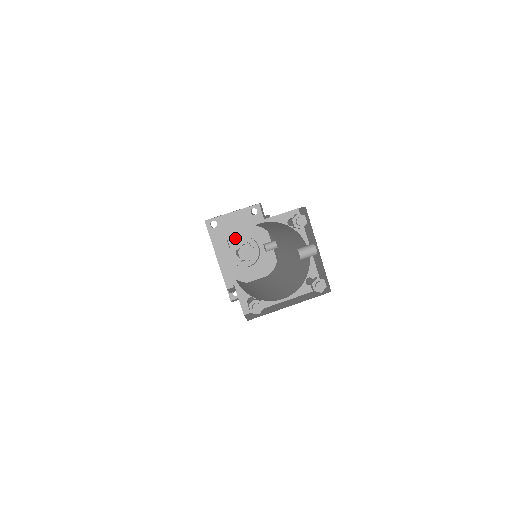
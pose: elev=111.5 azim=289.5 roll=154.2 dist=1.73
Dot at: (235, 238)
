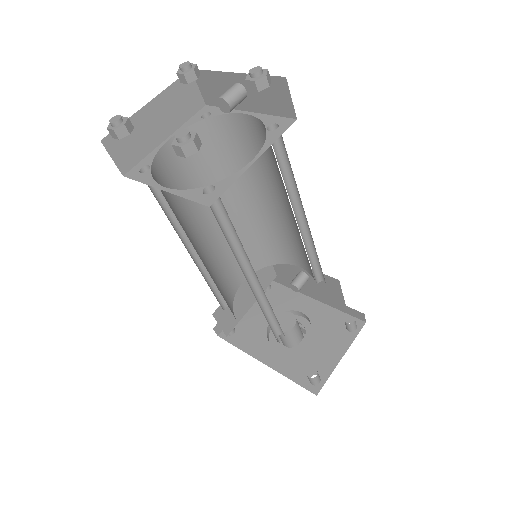
Dot at: (112, 118)
